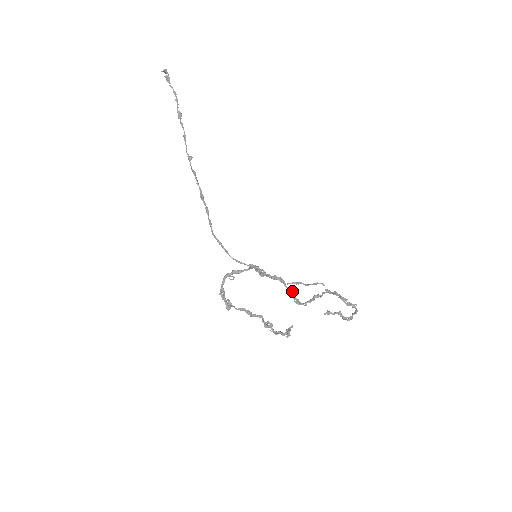
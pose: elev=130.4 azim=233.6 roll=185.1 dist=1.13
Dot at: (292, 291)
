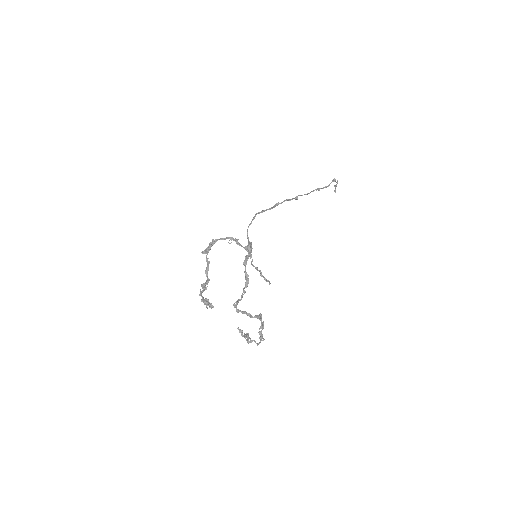
Dot at: (242, 297)
